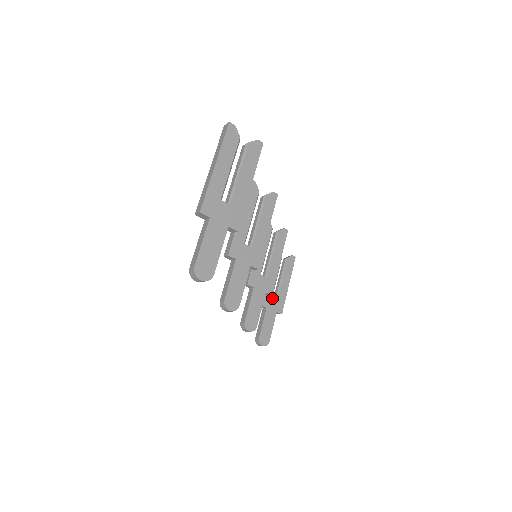
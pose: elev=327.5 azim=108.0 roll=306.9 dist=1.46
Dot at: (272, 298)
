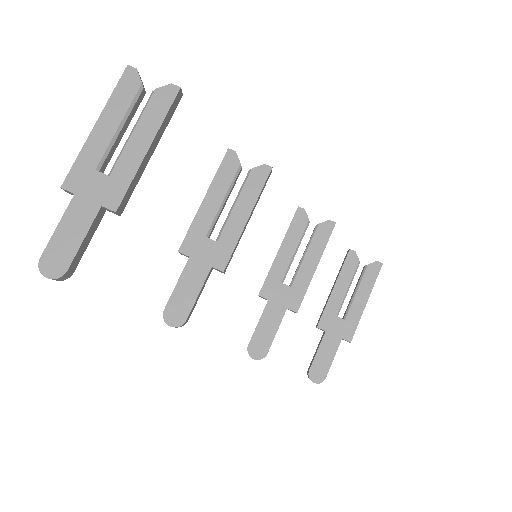
Dot at: (336, 319)
